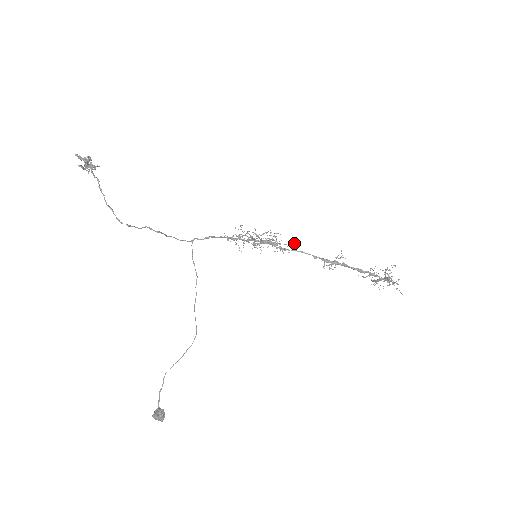
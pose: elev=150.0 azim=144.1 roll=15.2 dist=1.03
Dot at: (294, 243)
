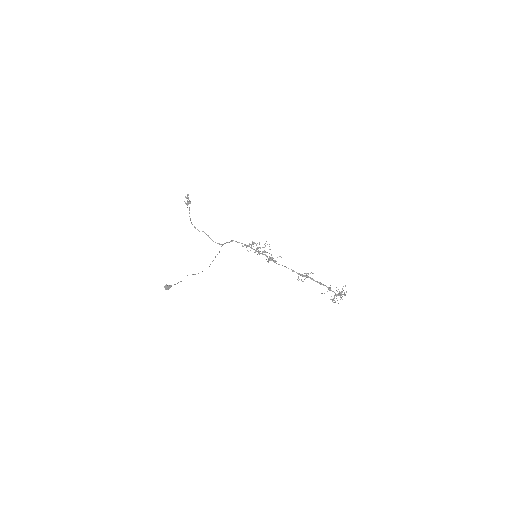
Dot at: (280, 256)
